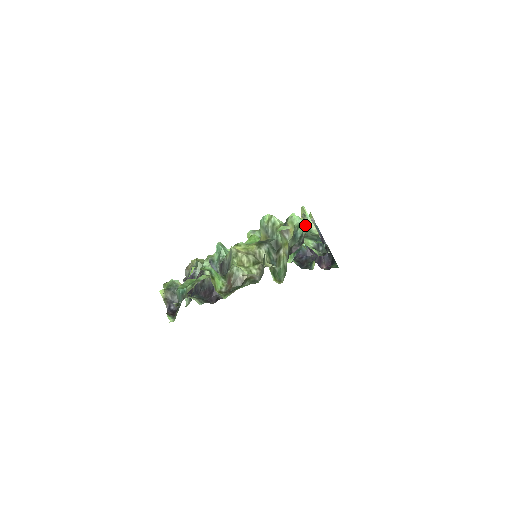
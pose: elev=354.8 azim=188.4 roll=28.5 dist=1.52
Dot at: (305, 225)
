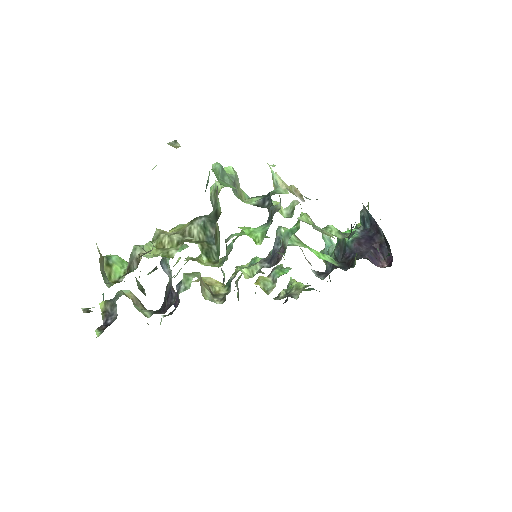
Dot at: occluded
